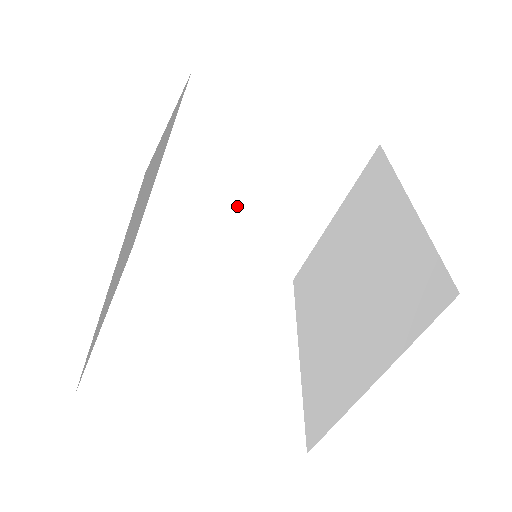
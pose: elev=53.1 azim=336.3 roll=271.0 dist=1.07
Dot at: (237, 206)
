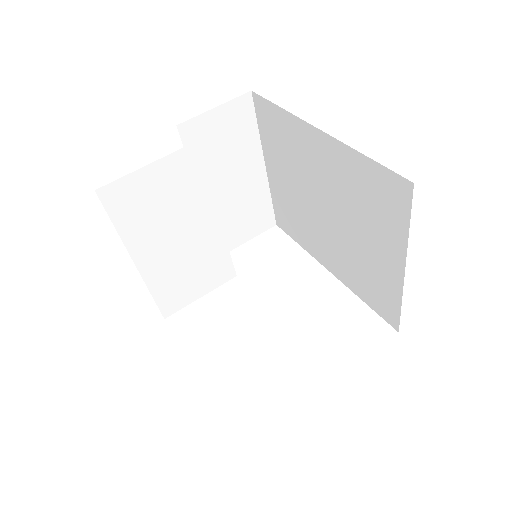
Dot at: (204, 229)
